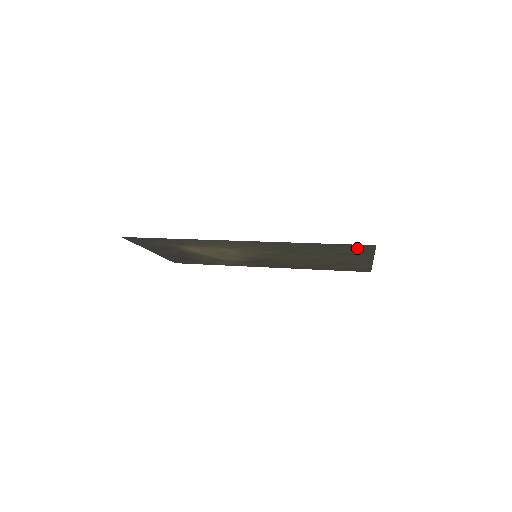
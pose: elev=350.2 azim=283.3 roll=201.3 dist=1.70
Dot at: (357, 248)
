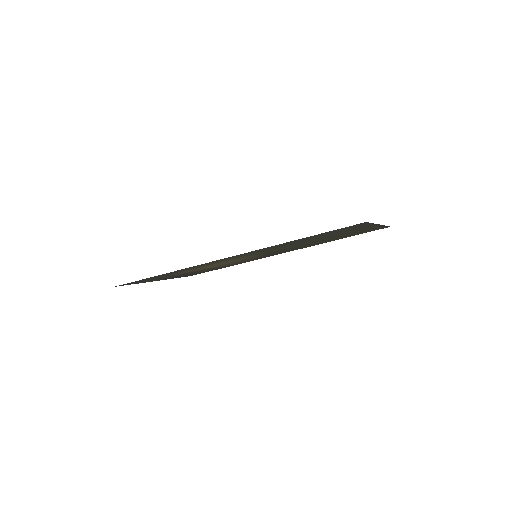
Dot at: occluded
